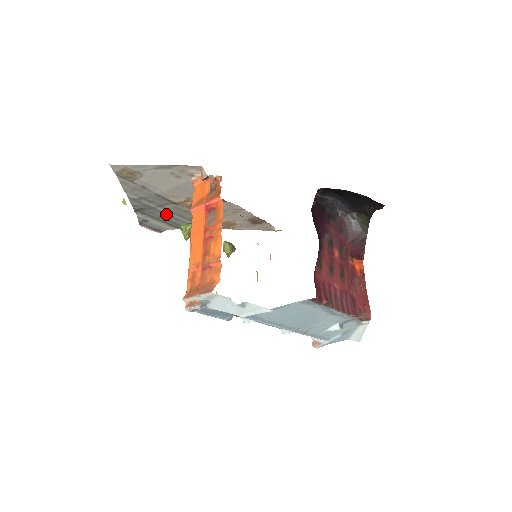
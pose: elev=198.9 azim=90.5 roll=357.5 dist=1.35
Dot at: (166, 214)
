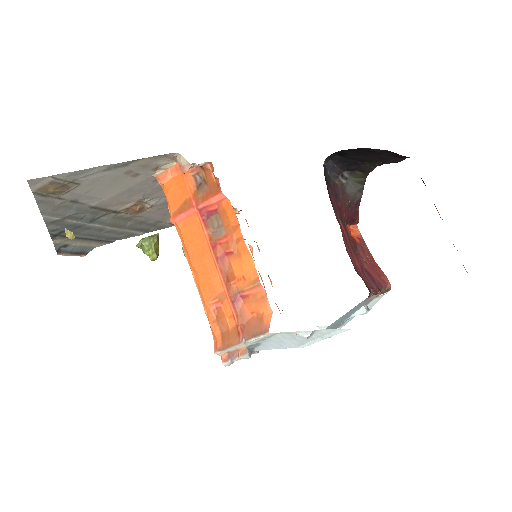
Dot at: (97, 229)
